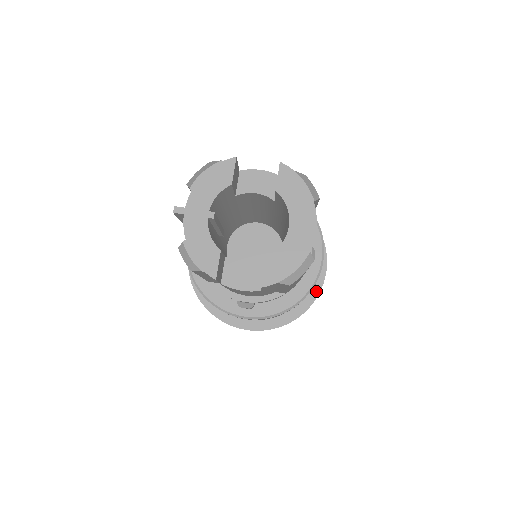
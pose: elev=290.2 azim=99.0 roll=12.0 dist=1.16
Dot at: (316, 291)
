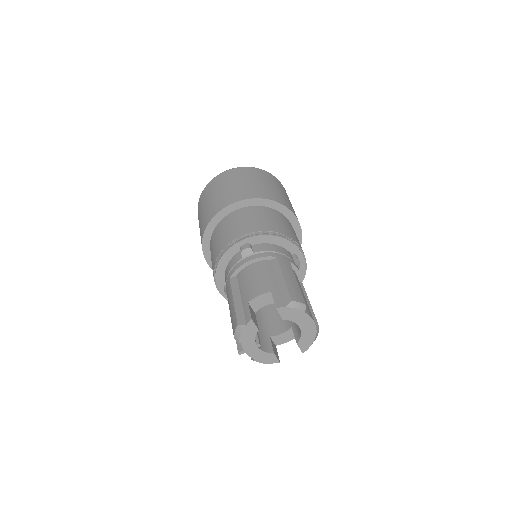
Dot at: (299, 236)
